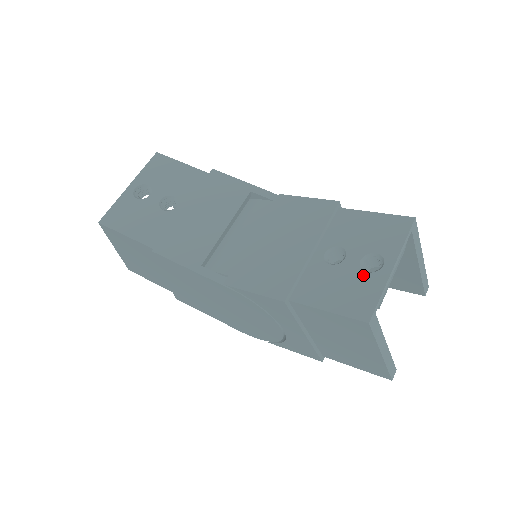
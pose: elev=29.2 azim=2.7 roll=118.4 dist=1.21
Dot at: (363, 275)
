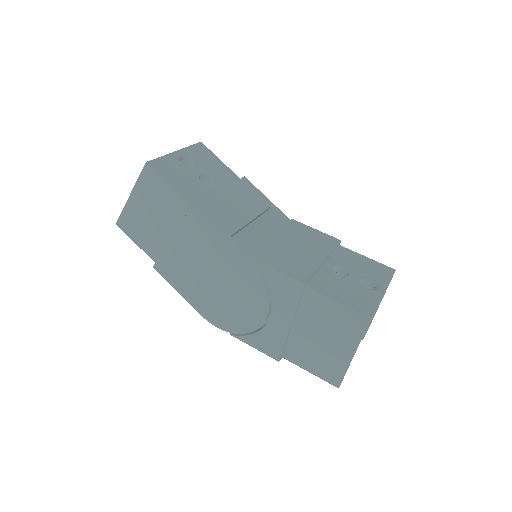
Dot at: (363, 289)
